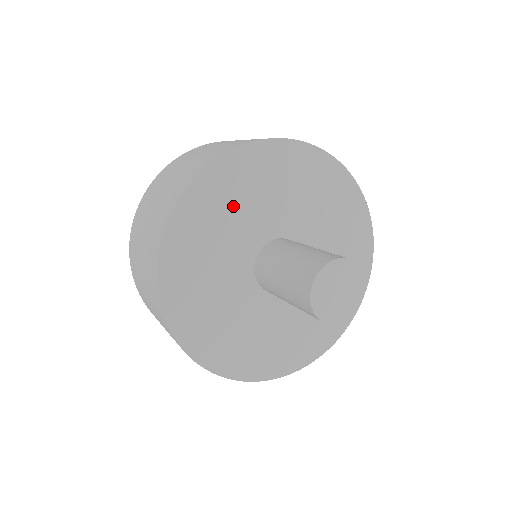
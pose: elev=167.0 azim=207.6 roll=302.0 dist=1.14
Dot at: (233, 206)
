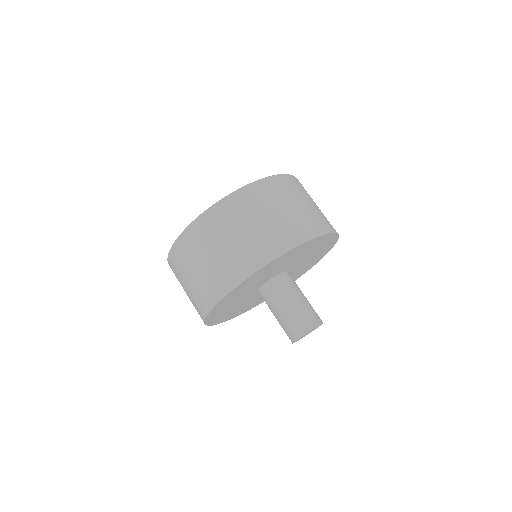
Dot at: (233, 301)
